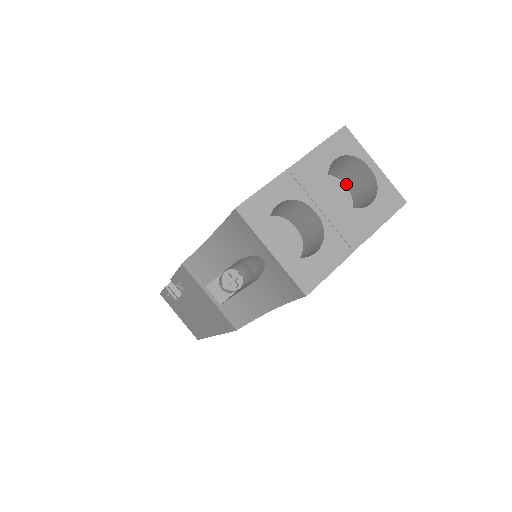
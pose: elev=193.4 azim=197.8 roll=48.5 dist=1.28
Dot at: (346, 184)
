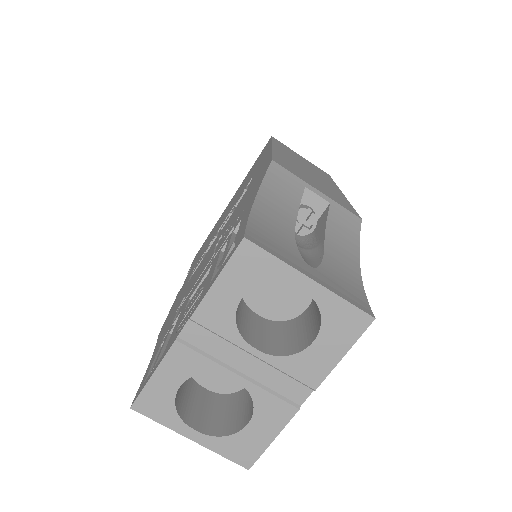
Dot at: occluded
